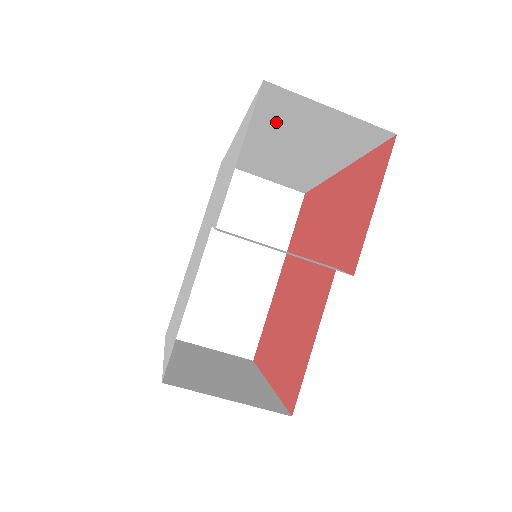
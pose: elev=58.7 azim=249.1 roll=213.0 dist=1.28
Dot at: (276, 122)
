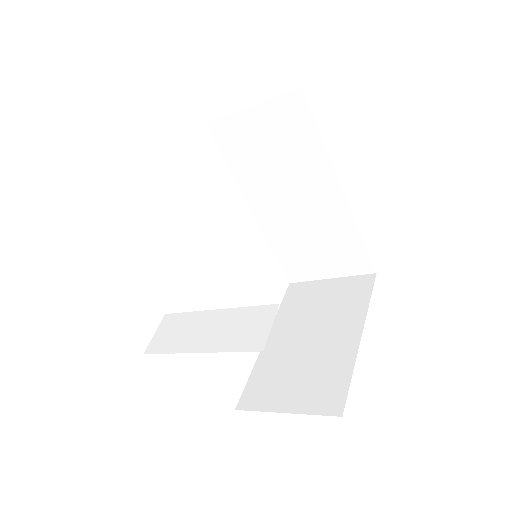
Dot at: occluded
